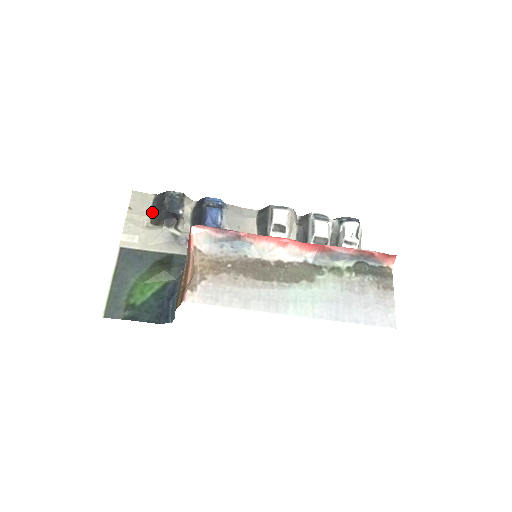
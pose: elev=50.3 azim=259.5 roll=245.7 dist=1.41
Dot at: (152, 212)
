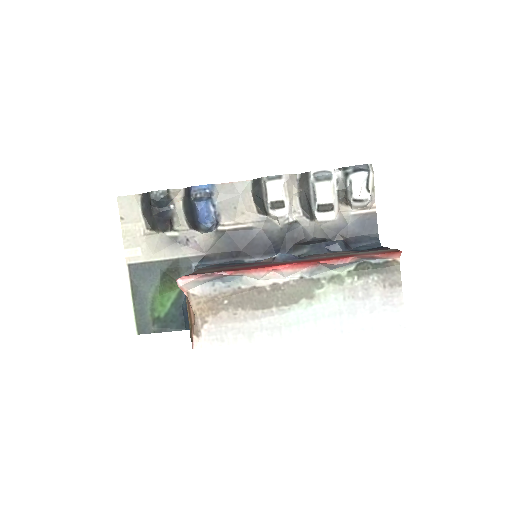
Dot at: (144, 216)
